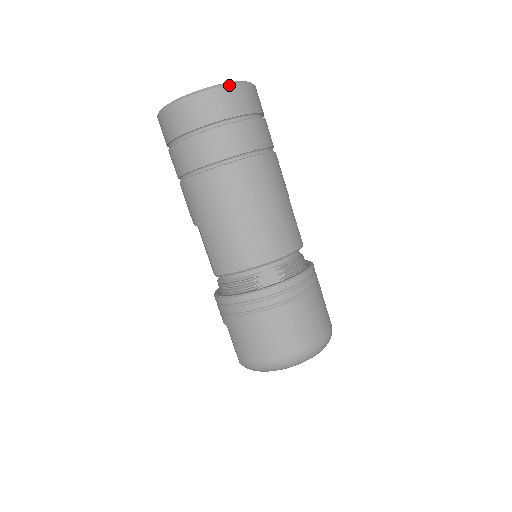
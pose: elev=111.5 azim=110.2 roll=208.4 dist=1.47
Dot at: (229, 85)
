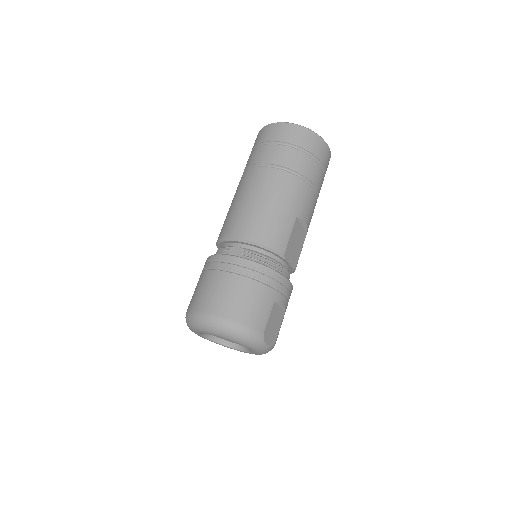
Dot at: (293, 124)
